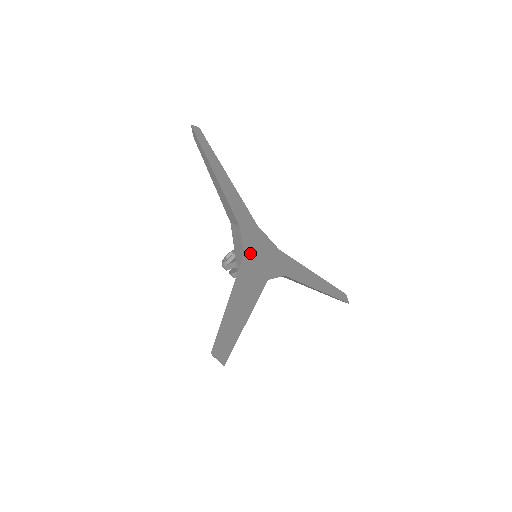
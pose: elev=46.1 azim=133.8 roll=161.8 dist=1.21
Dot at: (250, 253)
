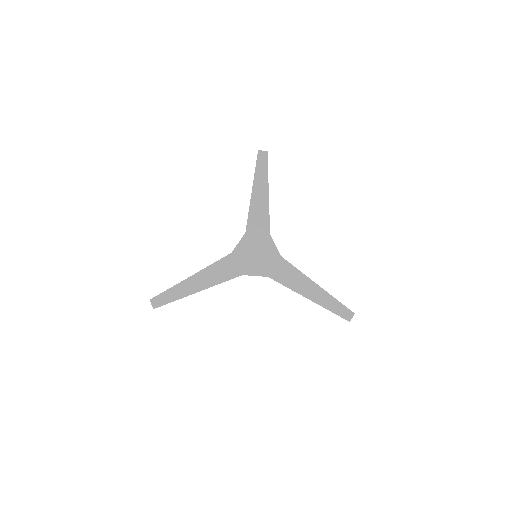
Dot at: (239, 253)
